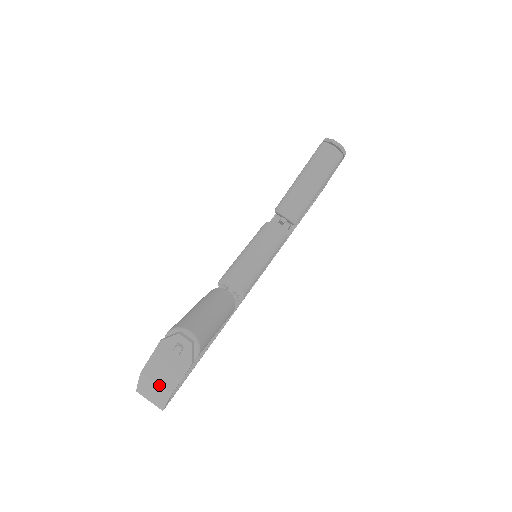
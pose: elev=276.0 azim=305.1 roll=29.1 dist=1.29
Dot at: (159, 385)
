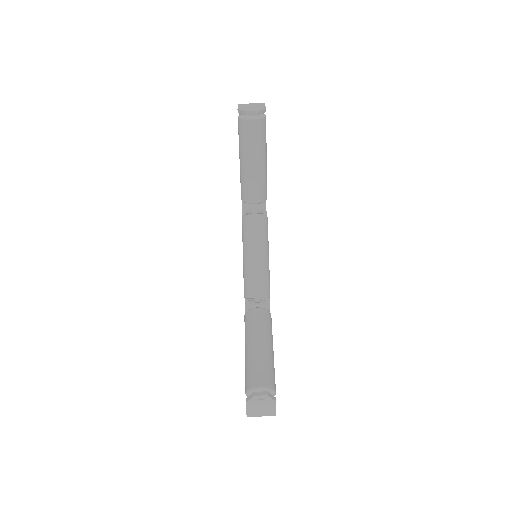
Dot at: occluded
